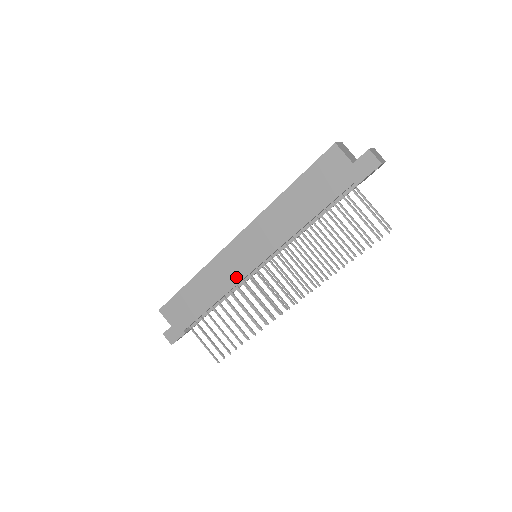
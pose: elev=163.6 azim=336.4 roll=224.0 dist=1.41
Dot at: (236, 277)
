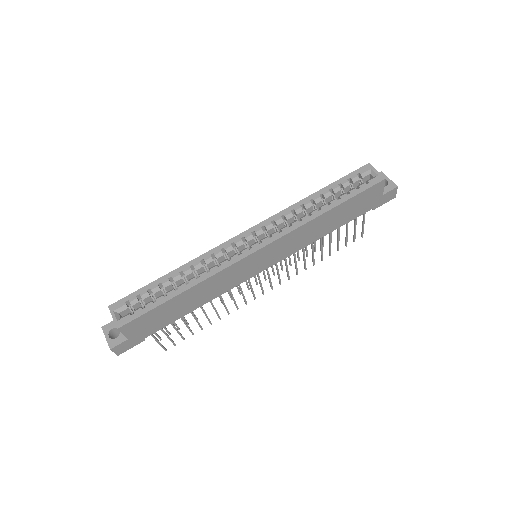
Dot at: (238, 281)
